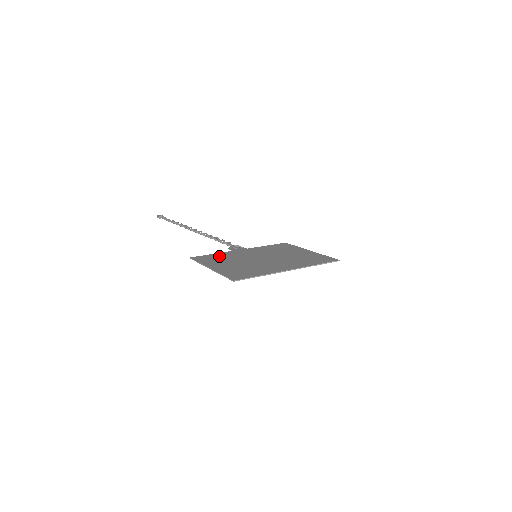
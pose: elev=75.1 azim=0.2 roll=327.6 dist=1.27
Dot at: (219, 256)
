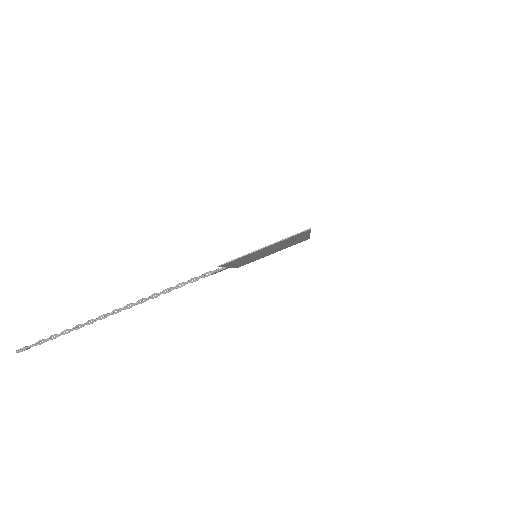
Dot at: occluded
